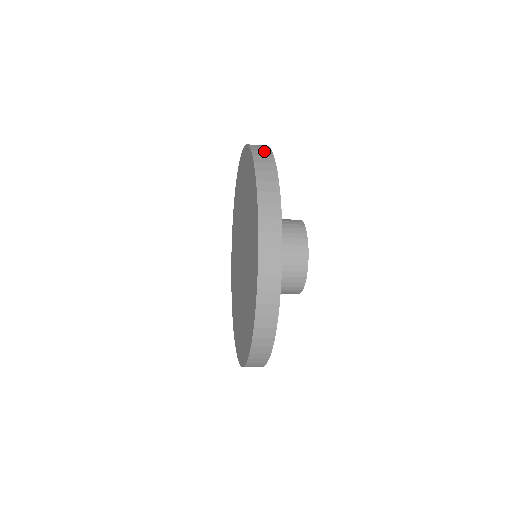
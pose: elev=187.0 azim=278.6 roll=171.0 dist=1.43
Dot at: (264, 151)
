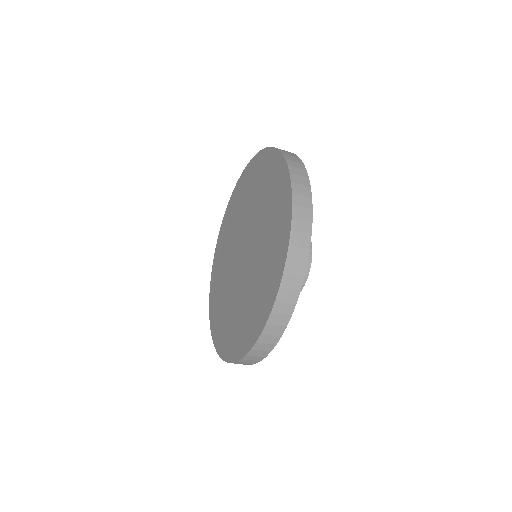
Dot at: occluded
